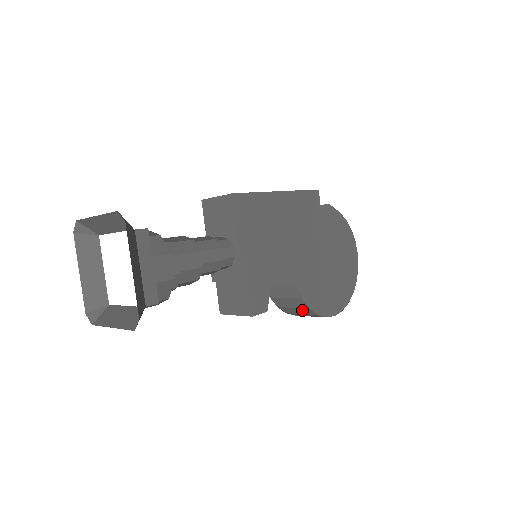
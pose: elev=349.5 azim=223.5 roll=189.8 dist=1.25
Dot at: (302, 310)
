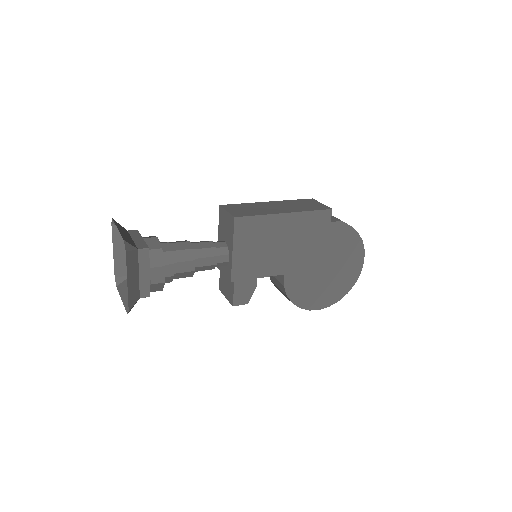
Dot at: occluded
